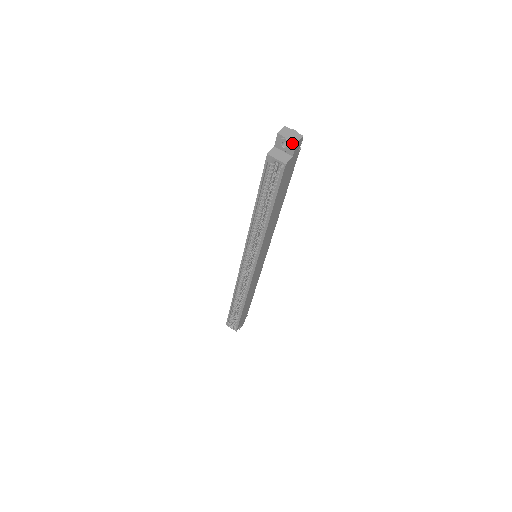
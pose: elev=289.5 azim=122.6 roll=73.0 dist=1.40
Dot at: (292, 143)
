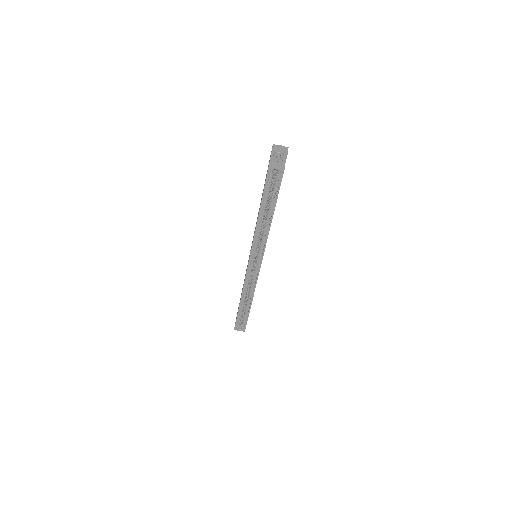
Dot at: (284, 154)
